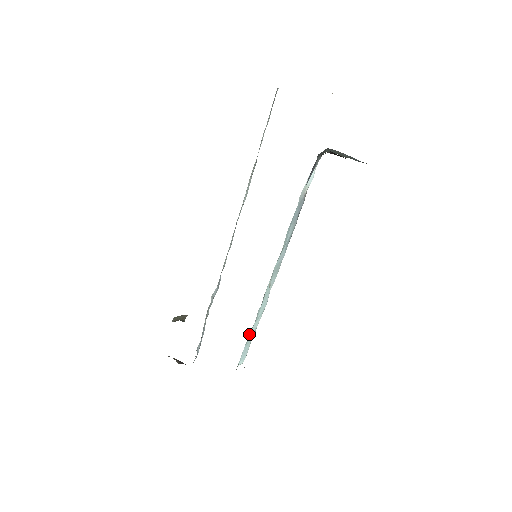
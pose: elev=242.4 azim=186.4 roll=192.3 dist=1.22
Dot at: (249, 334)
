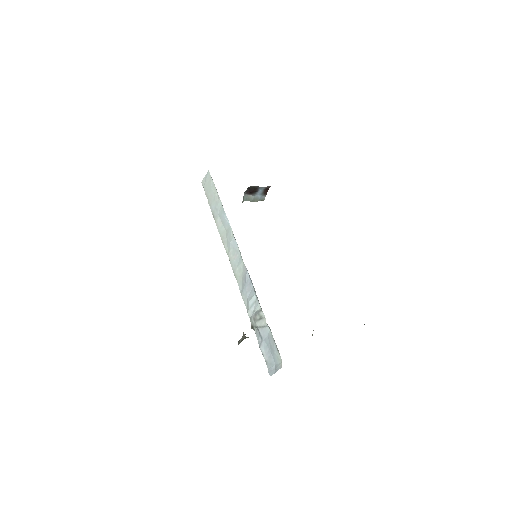
Dot at: occluded
